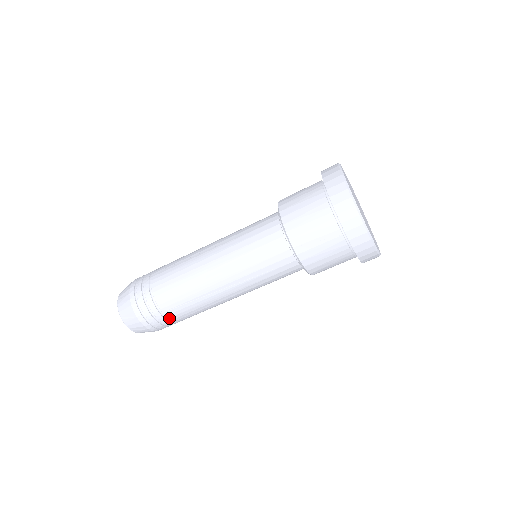
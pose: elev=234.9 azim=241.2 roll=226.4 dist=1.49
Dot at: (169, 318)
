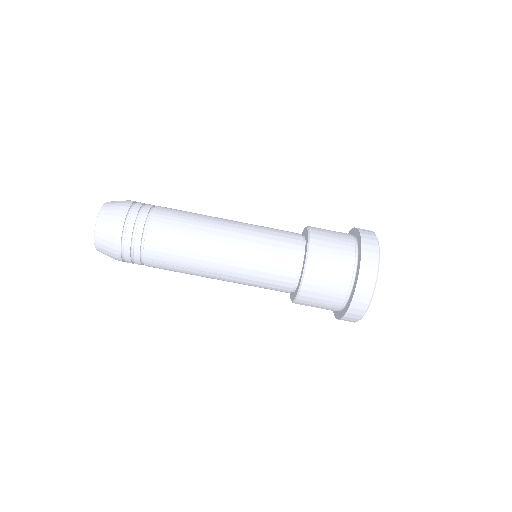
Dot at: (145, 264)
